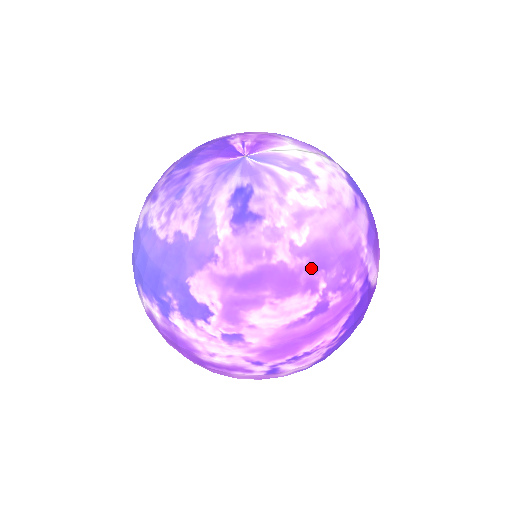
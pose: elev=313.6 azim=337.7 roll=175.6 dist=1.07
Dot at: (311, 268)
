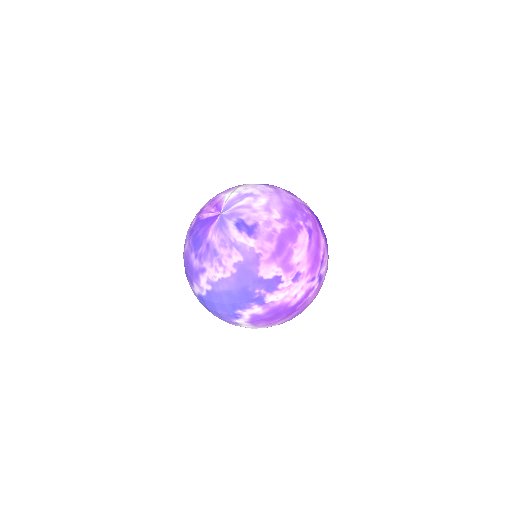
Dot at: (292, 221)
